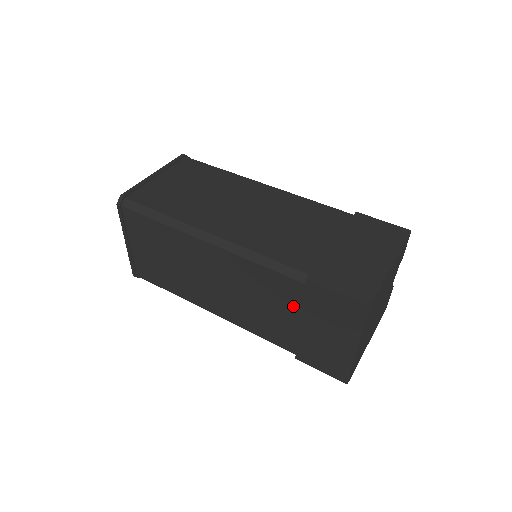
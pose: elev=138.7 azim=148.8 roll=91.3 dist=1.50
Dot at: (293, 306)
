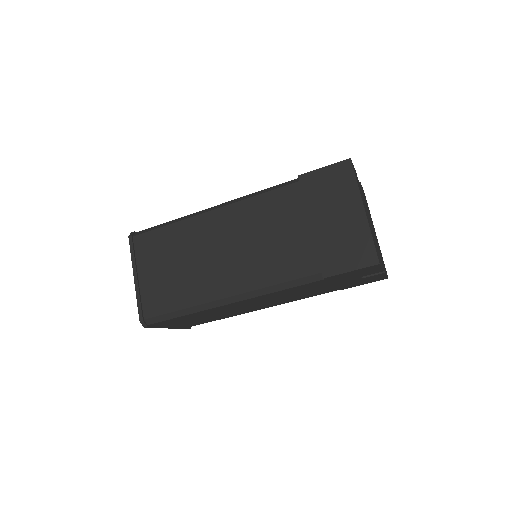
Dot at: (323, 285)
